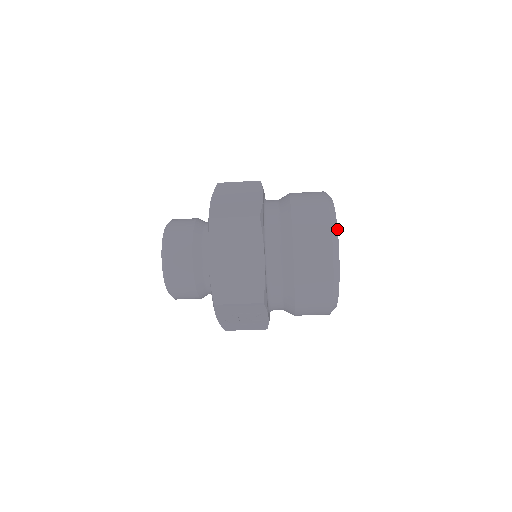
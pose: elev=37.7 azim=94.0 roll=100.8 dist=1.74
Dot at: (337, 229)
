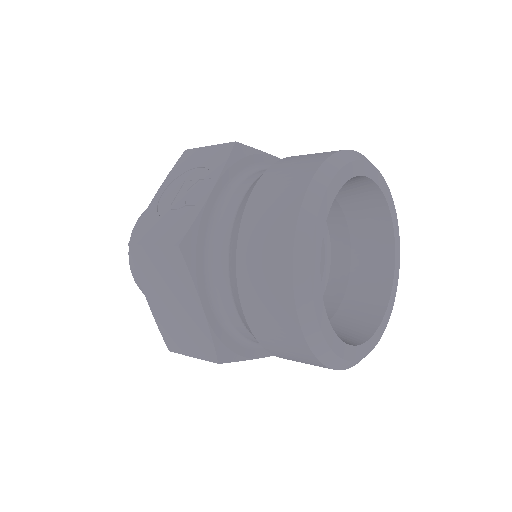
Dot at: (336, 356)
